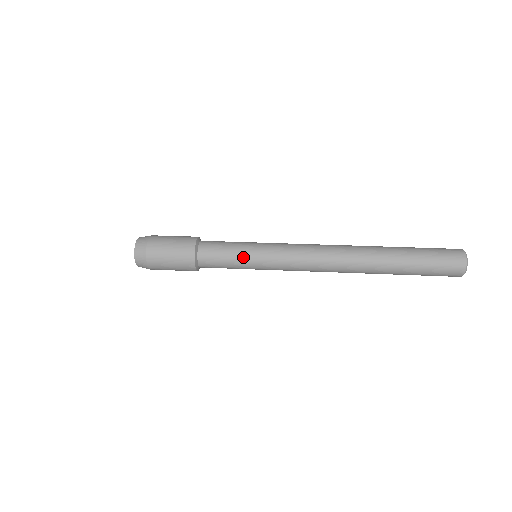
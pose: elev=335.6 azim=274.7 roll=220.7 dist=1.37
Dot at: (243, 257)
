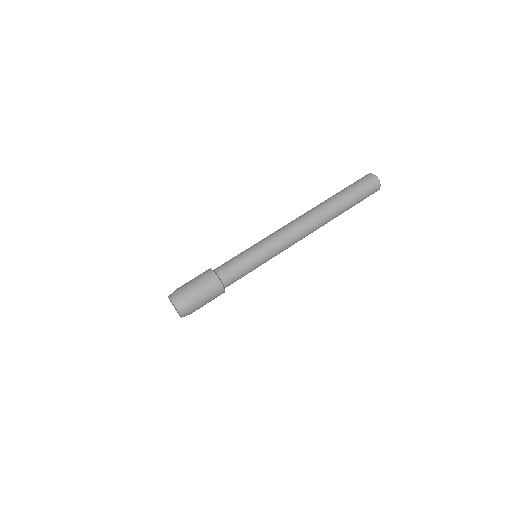
Dot at: occluded
